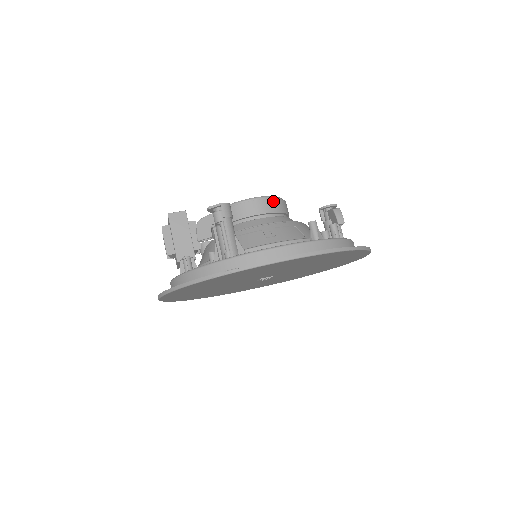
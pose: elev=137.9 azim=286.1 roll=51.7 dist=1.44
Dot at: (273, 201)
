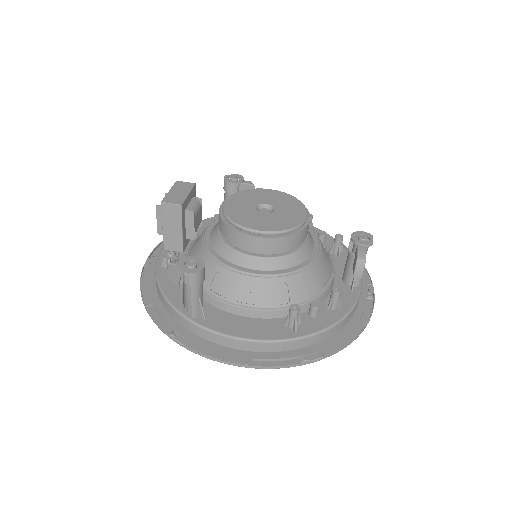
Dot at: (279, 240)
